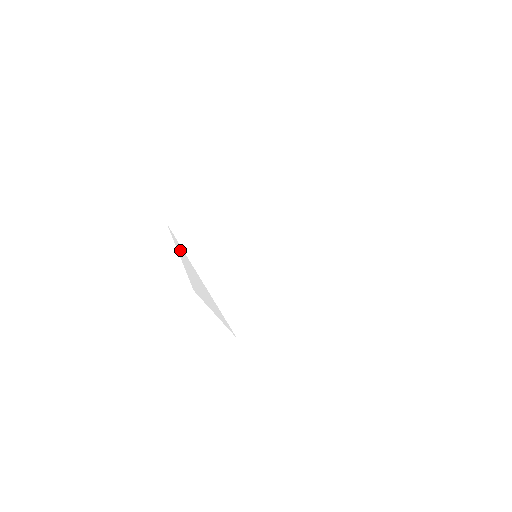
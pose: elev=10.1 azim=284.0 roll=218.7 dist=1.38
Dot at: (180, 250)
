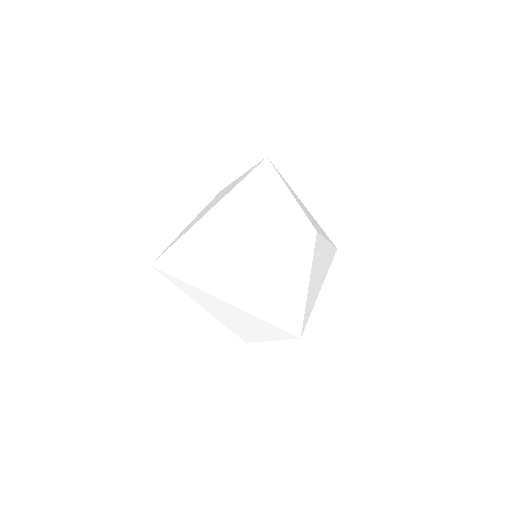
Dot at: occluded
